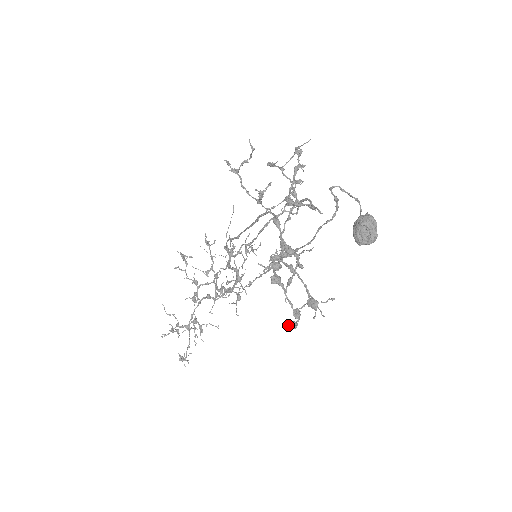
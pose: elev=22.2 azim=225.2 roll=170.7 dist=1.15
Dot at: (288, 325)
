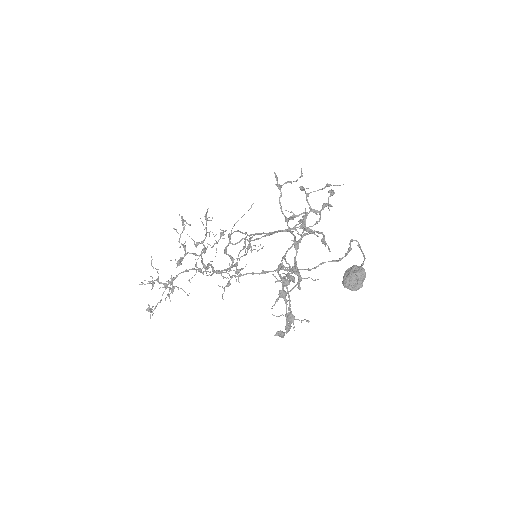
Dot at: (278, 333)
